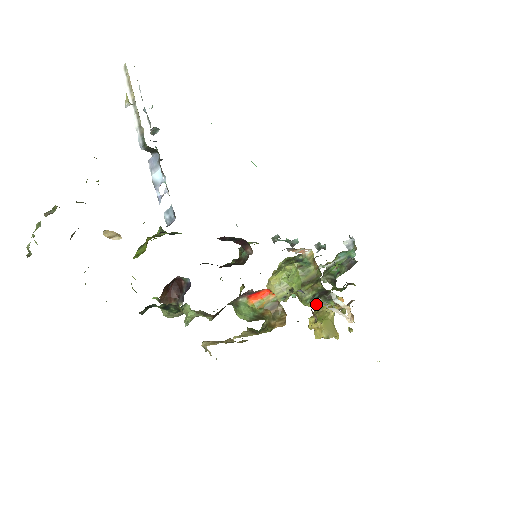
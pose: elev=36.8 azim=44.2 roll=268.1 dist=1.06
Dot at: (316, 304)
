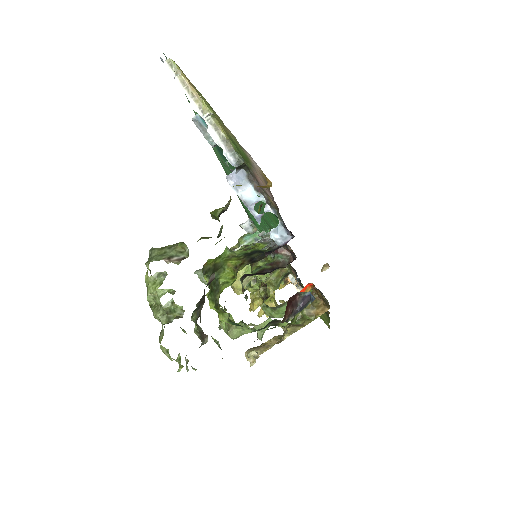
Dot at: occluded
